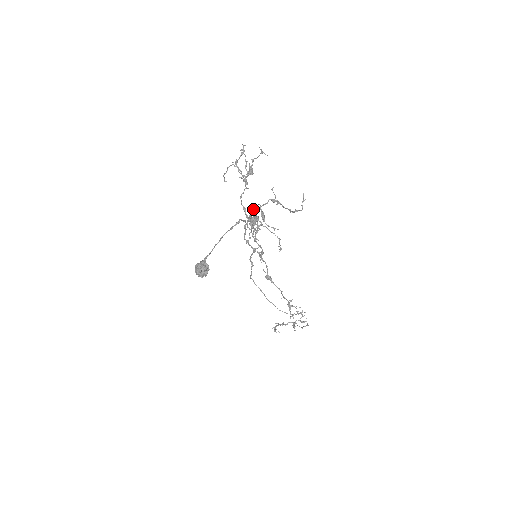
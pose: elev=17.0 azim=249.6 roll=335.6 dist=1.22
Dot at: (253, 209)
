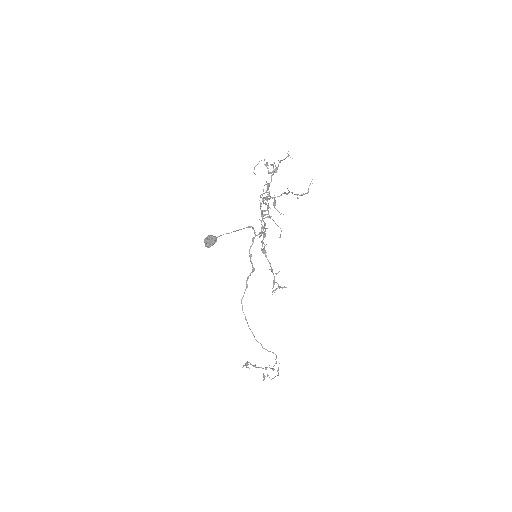
Dot at: occluded
